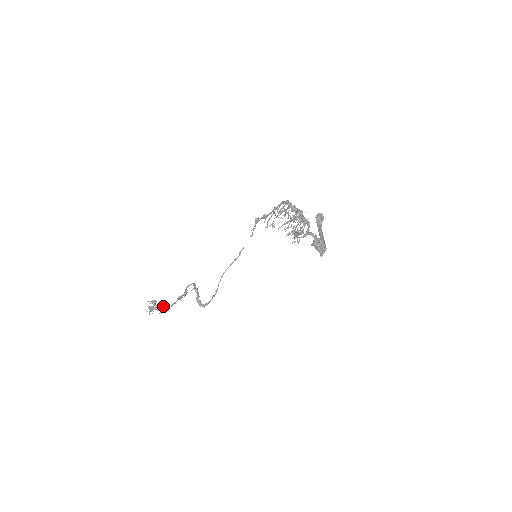
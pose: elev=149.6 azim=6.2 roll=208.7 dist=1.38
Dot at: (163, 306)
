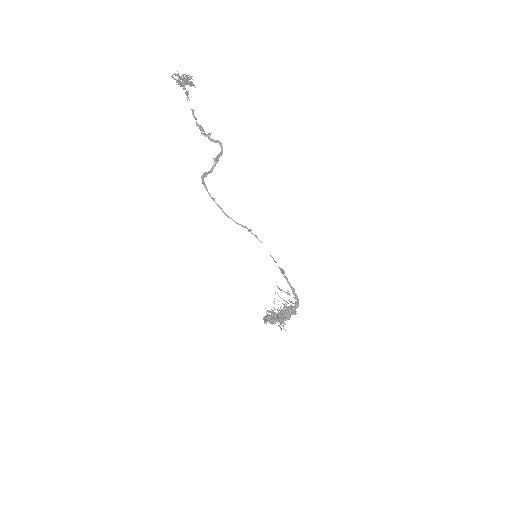
Dot at: (188, 97)
